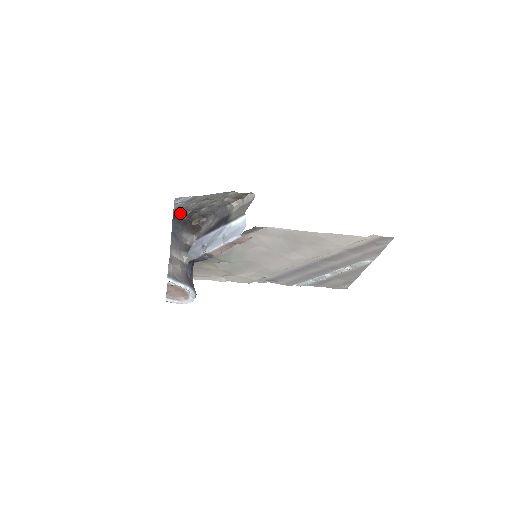
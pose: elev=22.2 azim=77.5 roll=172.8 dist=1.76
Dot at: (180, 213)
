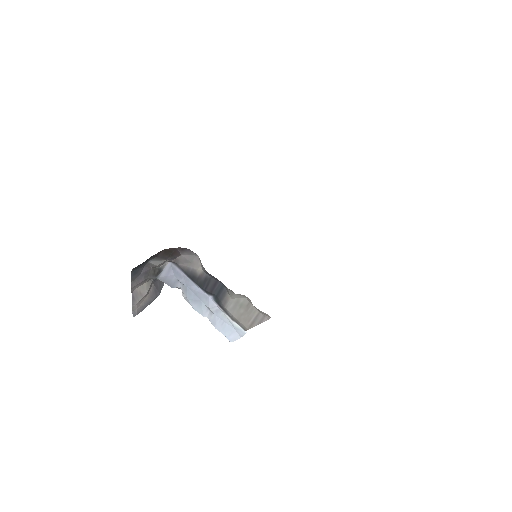
Dot at: occluded
